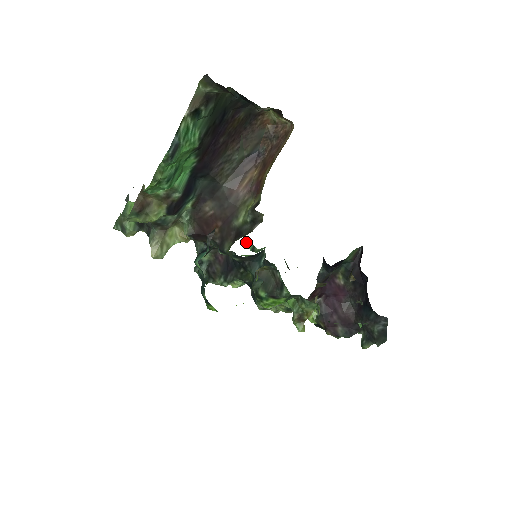
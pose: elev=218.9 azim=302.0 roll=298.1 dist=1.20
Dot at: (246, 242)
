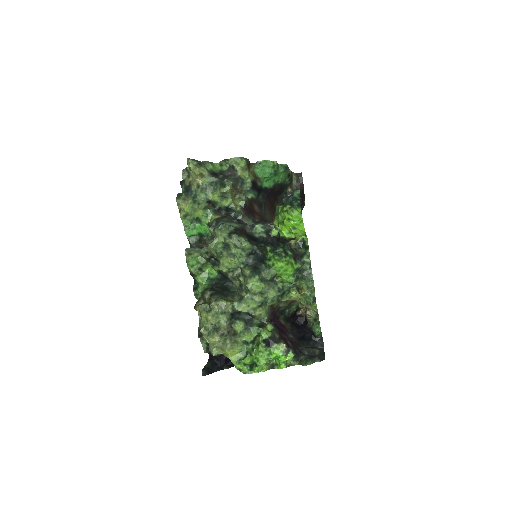
Dot at: (194, 280)
